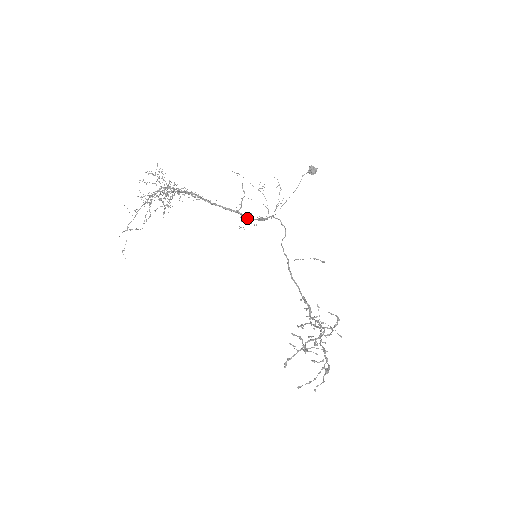
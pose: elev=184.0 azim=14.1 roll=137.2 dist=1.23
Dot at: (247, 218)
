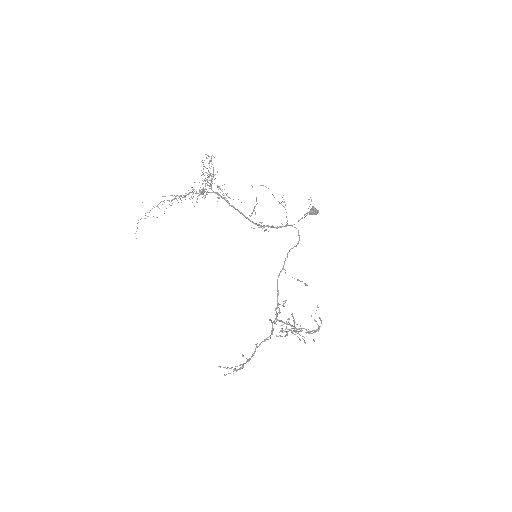
Dot at: (257, 225)
